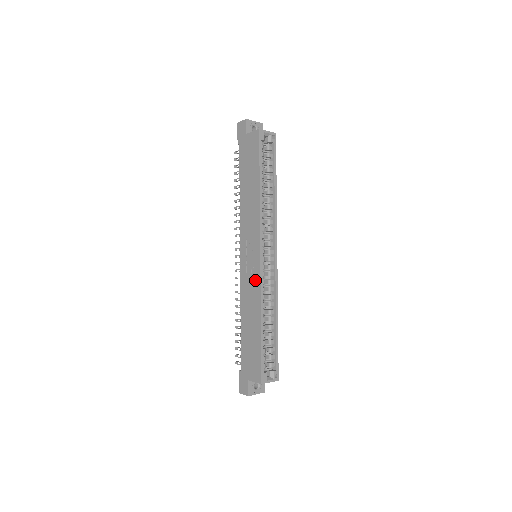
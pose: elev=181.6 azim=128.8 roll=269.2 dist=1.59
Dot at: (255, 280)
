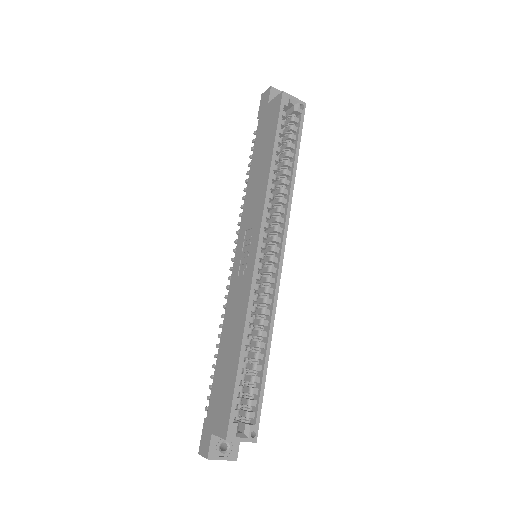
Dot at: (245, 283)
